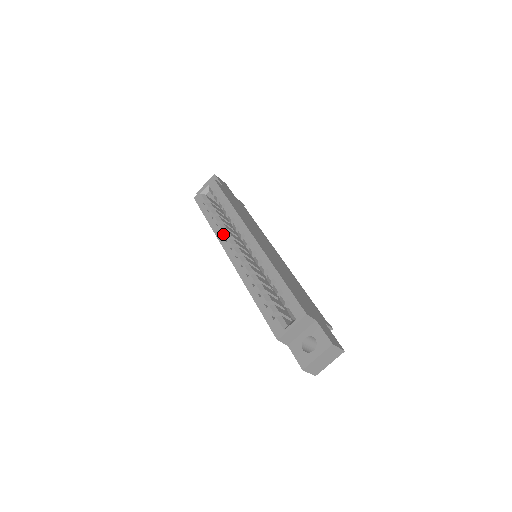
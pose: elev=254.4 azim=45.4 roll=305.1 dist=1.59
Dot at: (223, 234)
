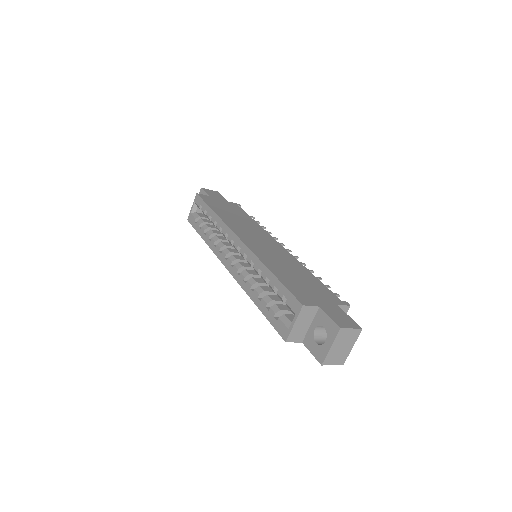
Dot at: (217, 247)
